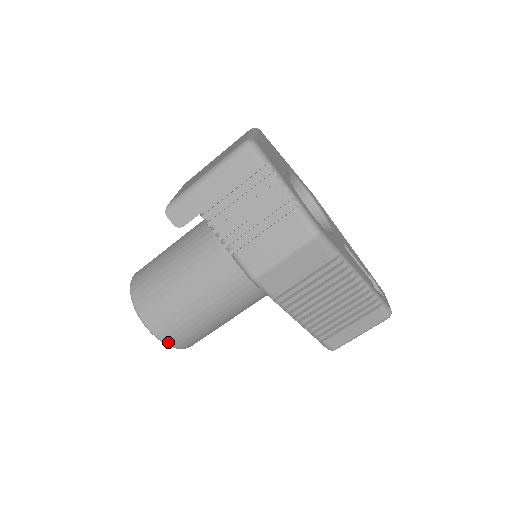
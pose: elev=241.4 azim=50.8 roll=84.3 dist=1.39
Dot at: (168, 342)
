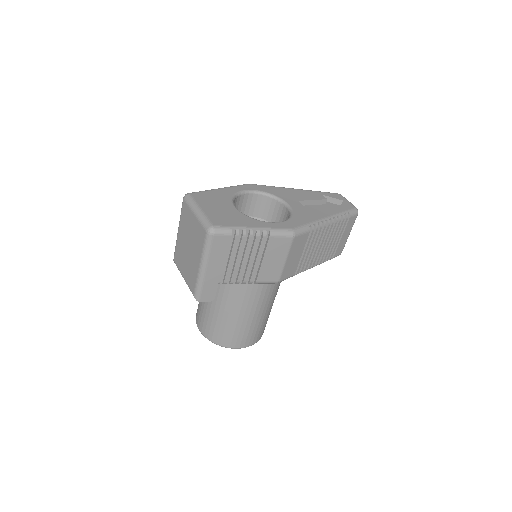
Dot at: (256, 342)
